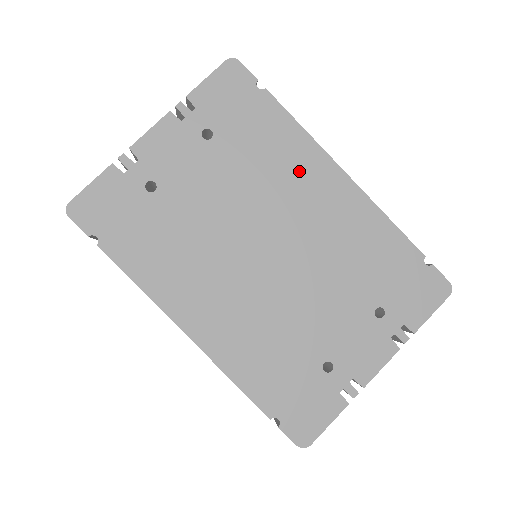
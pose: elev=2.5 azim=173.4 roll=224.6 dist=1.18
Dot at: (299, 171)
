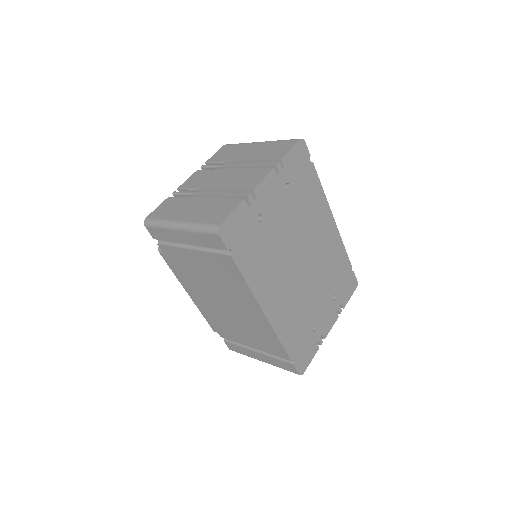
Dot at: (319, 215)
